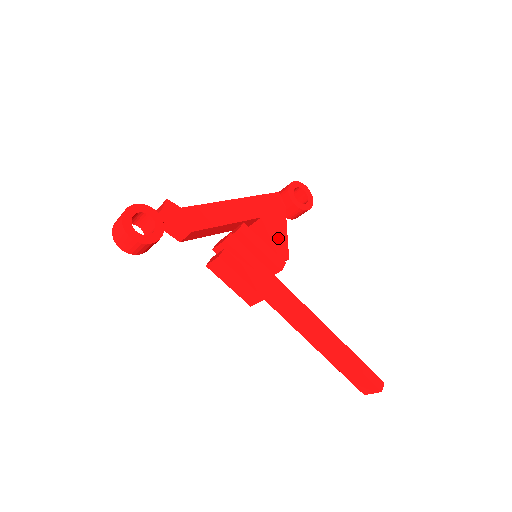
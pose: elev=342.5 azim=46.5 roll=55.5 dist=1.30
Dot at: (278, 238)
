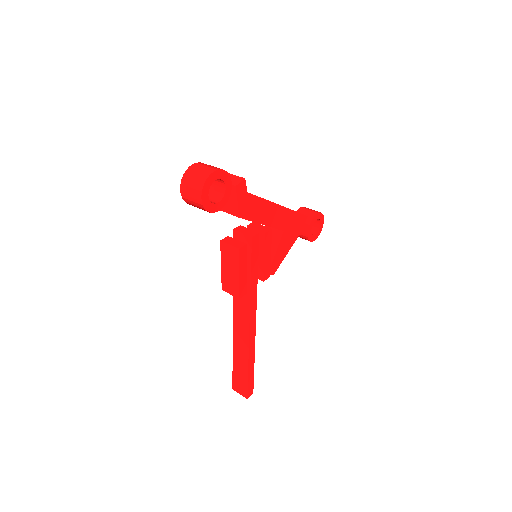
Dot at: (280, 254)
